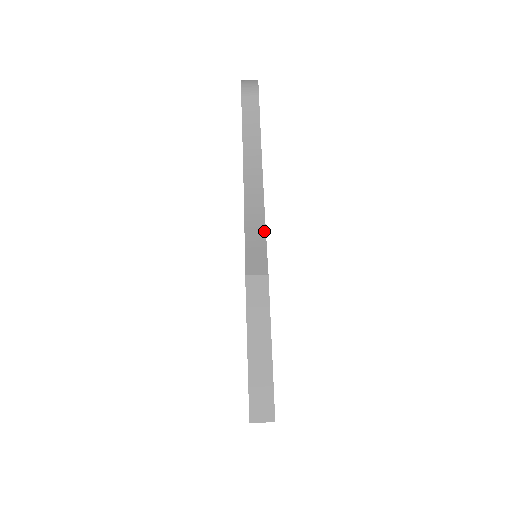
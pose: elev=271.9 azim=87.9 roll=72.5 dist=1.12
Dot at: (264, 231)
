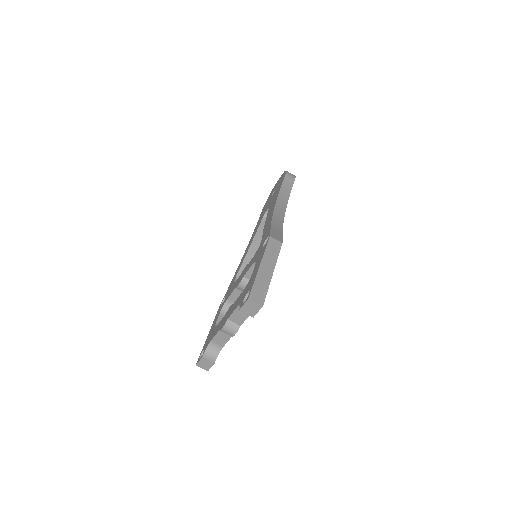
Dot at: (282, 230)
